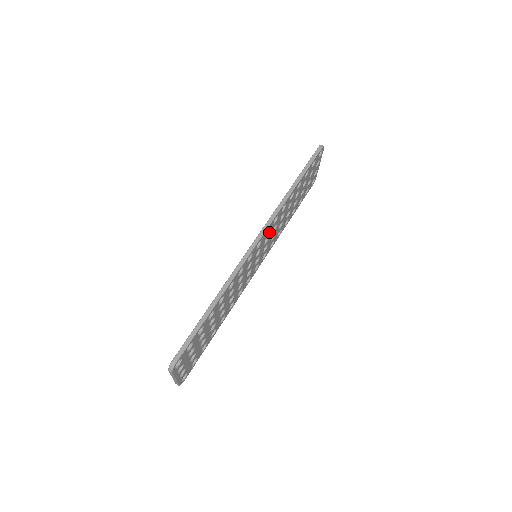
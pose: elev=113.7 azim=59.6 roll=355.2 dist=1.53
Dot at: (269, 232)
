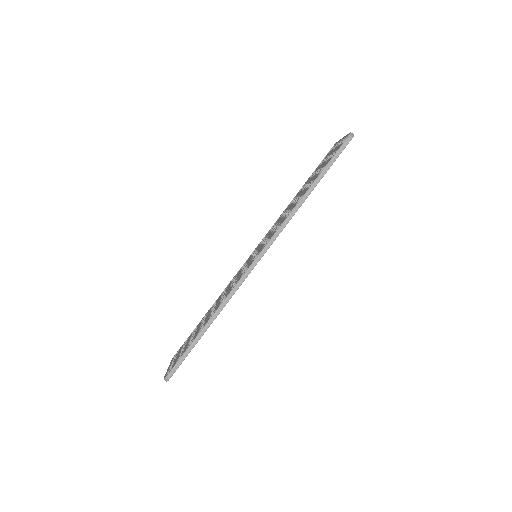
Dot at: occluded
